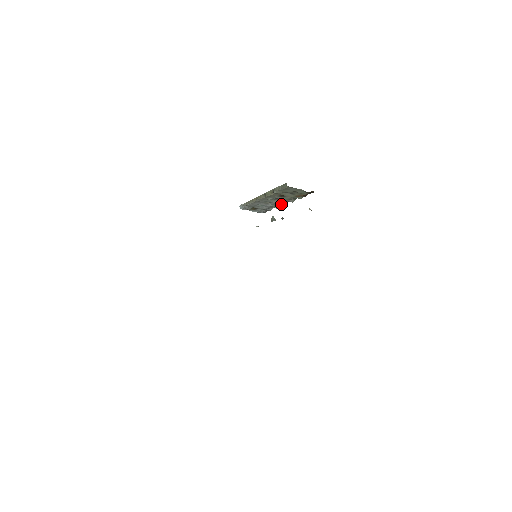
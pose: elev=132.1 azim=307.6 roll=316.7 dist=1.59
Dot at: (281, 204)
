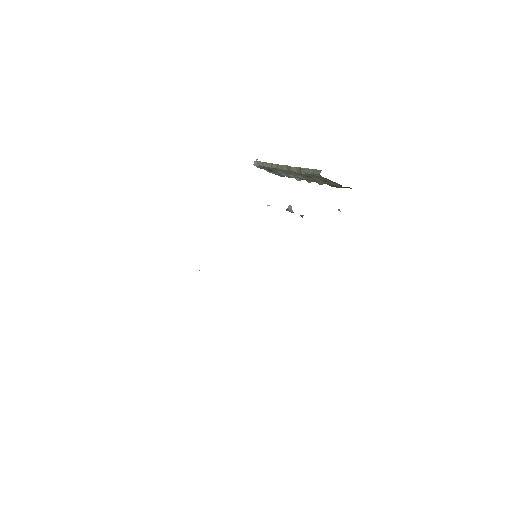
Dot at: occluded
